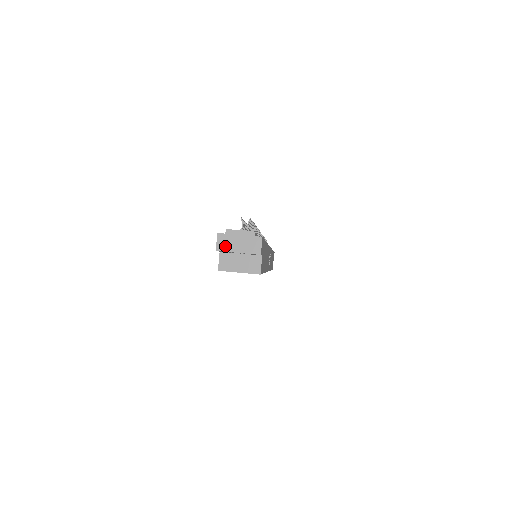
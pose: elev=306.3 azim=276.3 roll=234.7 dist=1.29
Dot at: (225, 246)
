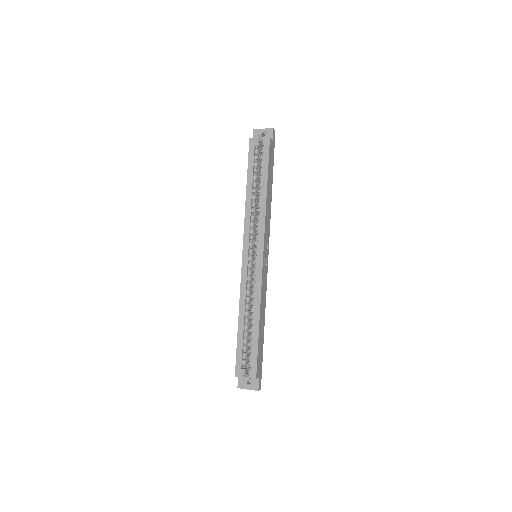
Dot at: (258, 130)
